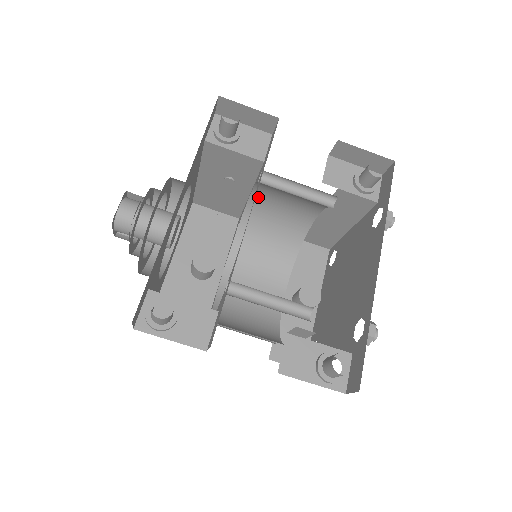
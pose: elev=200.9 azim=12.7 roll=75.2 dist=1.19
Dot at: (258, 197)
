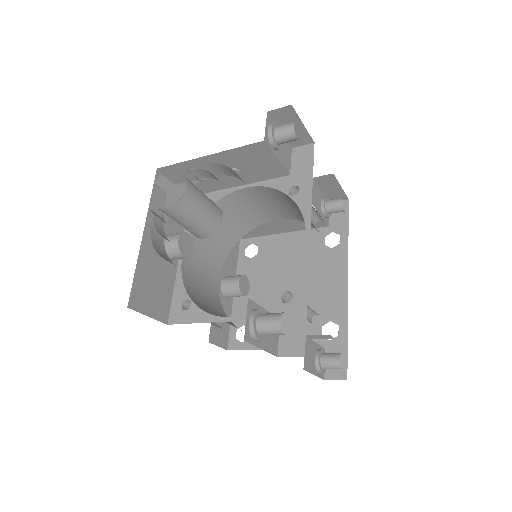
Dot at: (245, 193)
